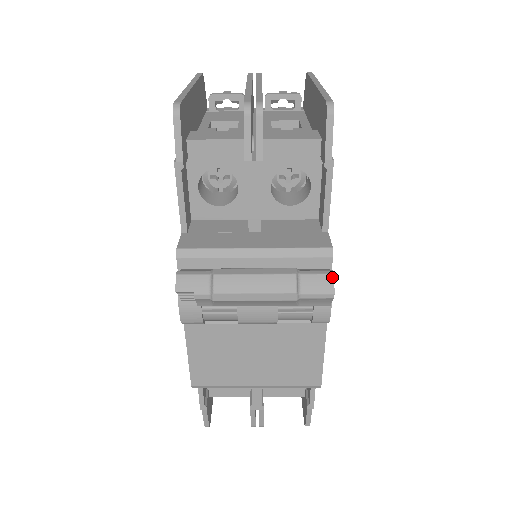
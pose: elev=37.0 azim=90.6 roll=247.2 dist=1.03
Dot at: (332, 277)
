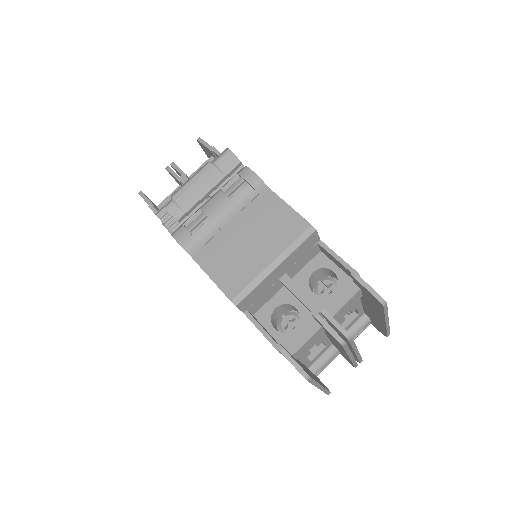
Dot at: (226, 149)
